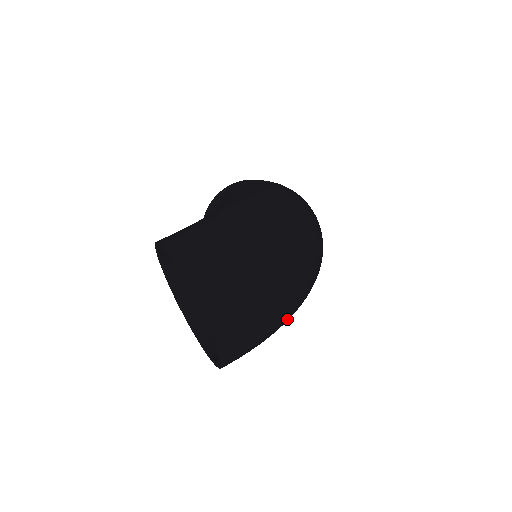
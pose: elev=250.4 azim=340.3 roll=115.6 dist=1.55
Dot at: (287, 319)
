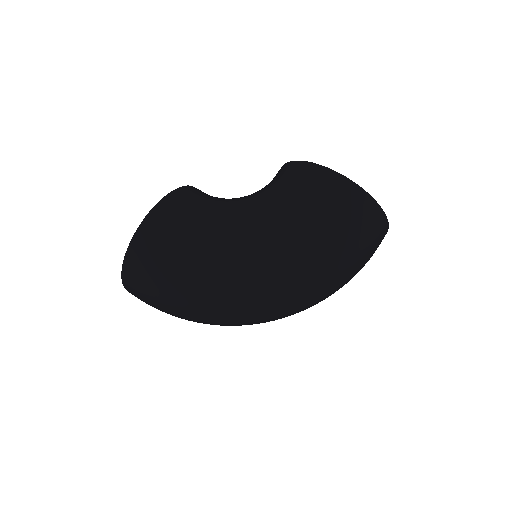
Dot at: occluded
